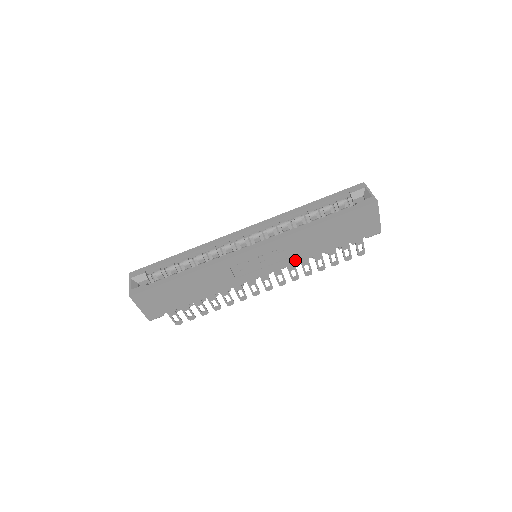
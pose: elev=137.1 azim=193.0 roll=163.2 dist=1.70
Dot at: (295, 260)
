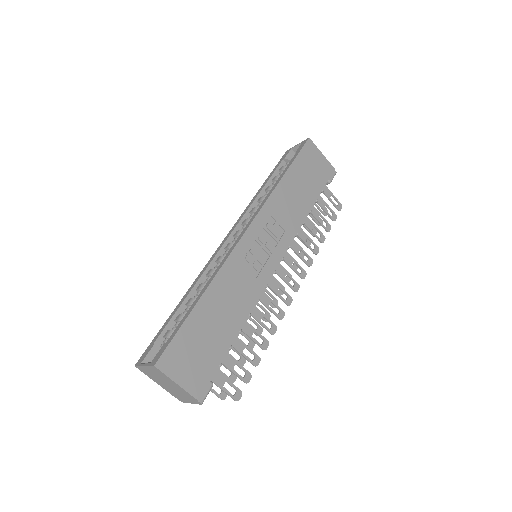
Dot at: (293, 230)
